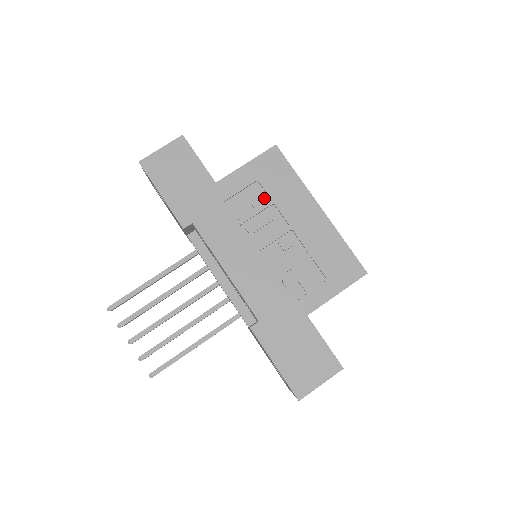
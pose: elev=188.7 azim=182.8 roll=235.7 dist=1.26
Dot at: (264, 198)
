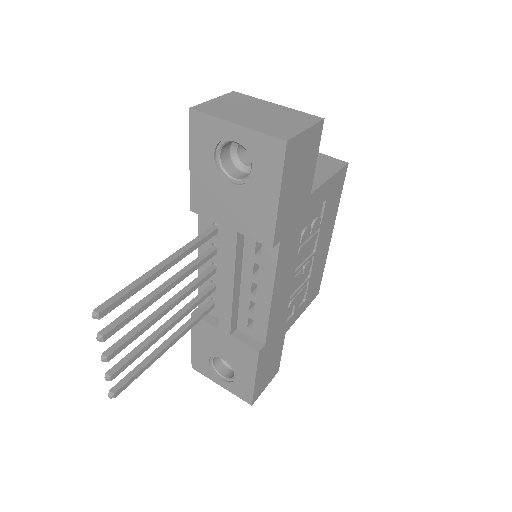
Dot at: (320, 220)
